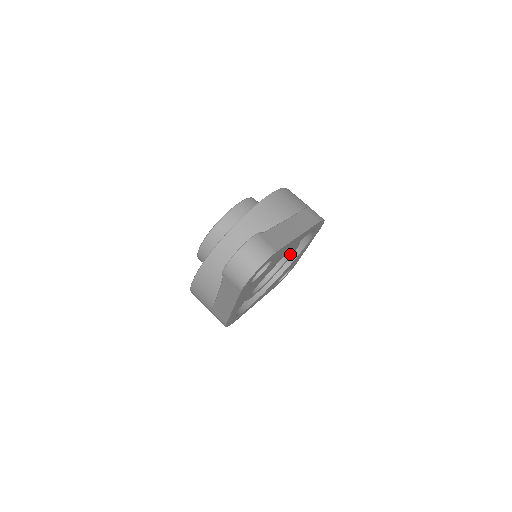
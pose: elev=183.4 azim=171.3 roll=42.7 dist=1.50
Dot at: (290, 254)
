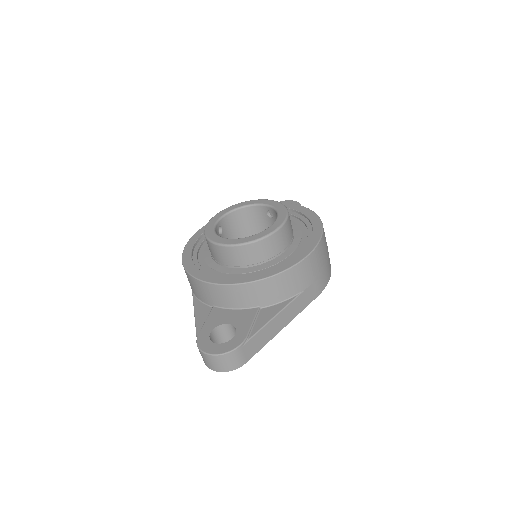
Dot at: occluded
